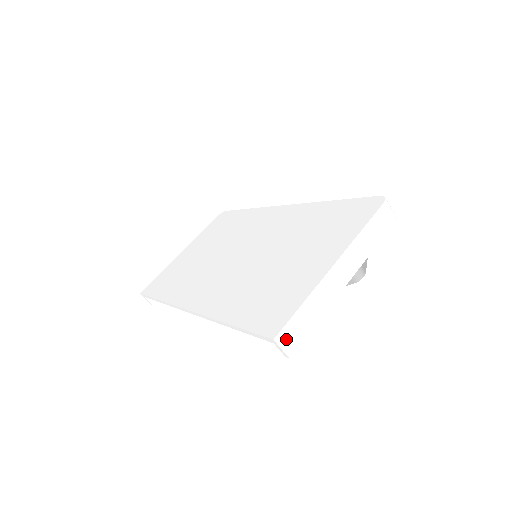
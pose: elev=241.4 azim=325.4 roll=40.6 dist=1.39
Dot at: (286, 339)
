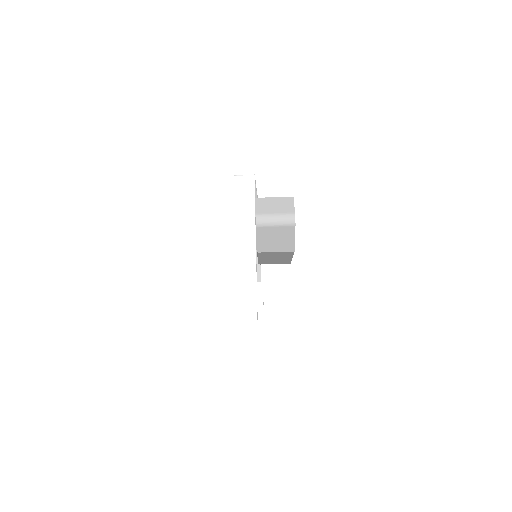
Dot at: (244, 324)
